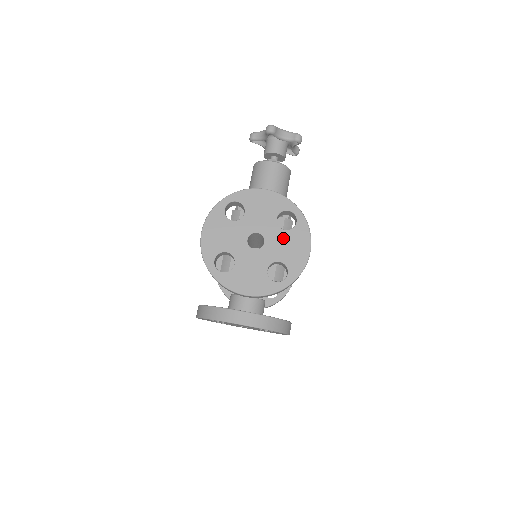
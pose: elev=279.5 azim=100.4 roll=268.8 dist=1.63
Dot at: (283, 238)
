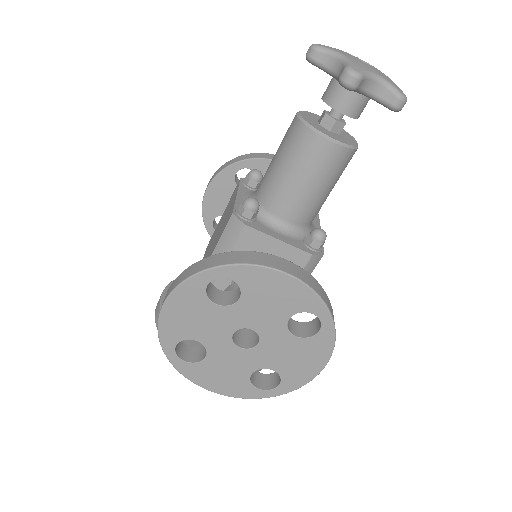
Dot at: (289, 346)
